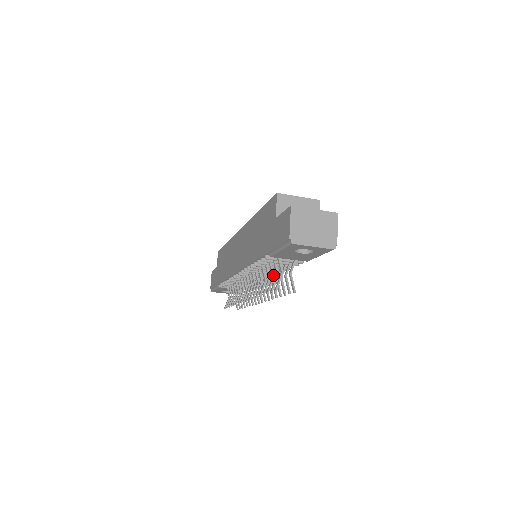
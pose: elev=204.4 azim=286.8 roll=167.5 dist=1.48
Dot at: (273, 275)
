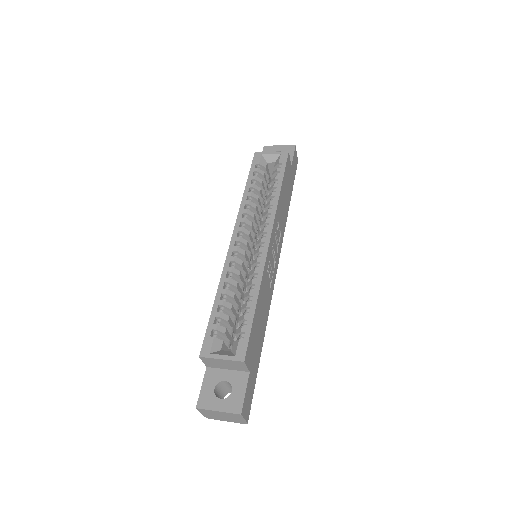
Dot at: occluded
